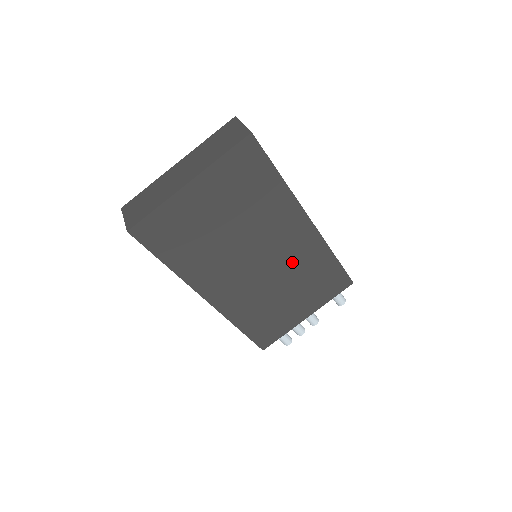
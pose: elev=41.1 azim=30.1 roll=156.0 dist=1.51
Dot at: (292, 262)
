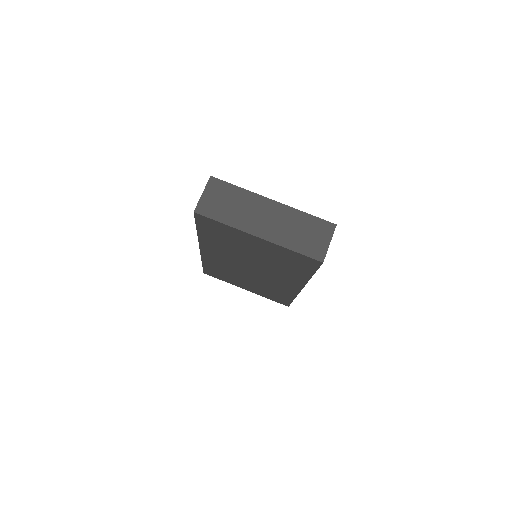
Dot at: (268, 282)
